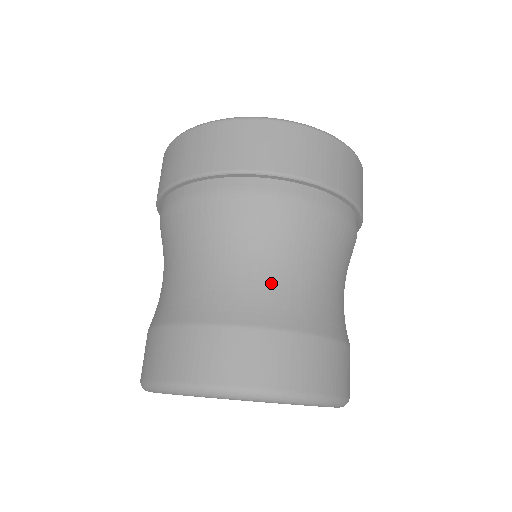
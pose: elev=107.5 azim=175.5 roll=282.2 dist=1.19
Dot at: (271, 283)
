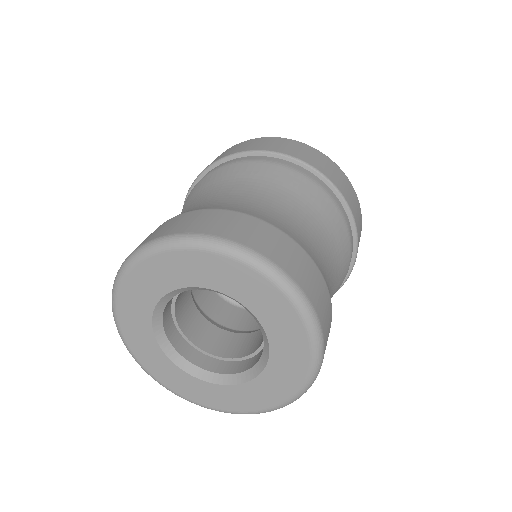
Dot at: (313, 239)
